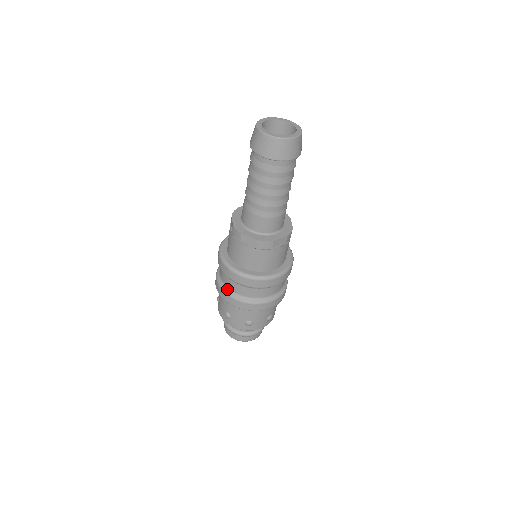
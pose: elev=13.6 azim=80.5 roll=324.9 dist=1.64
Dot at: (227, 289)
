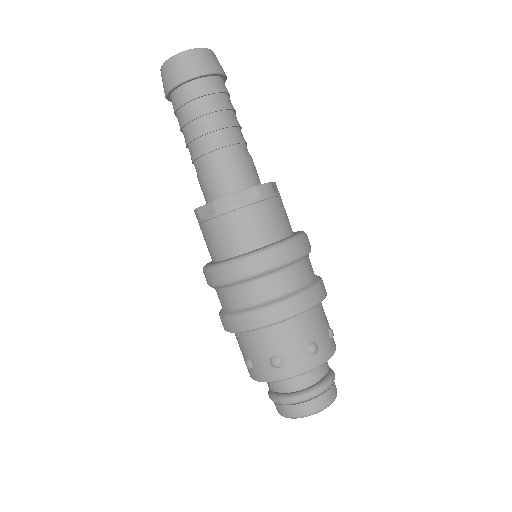
Dot at: (224, 311)
